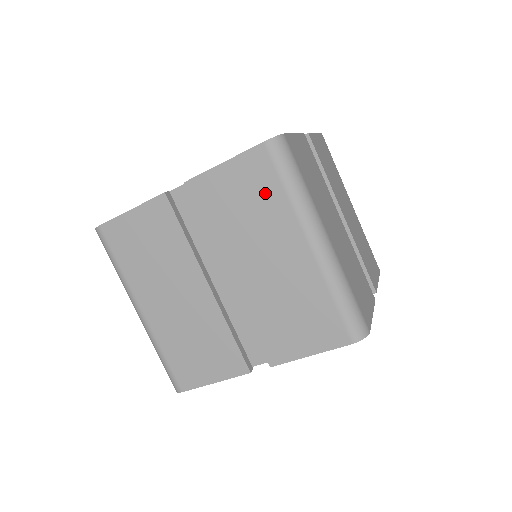
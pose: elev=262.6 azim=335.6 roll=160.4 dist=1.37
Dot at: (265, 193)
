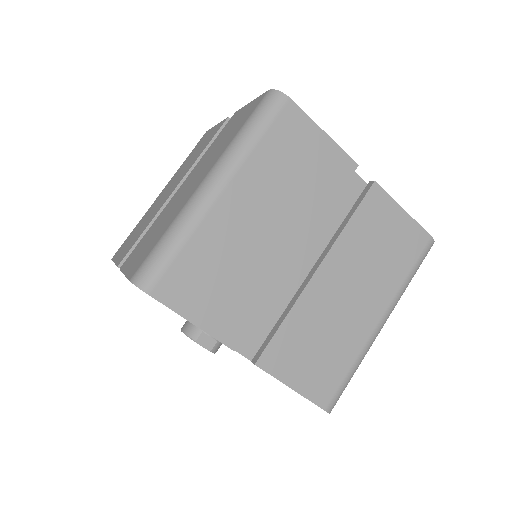
Dot at: (235, 130)
